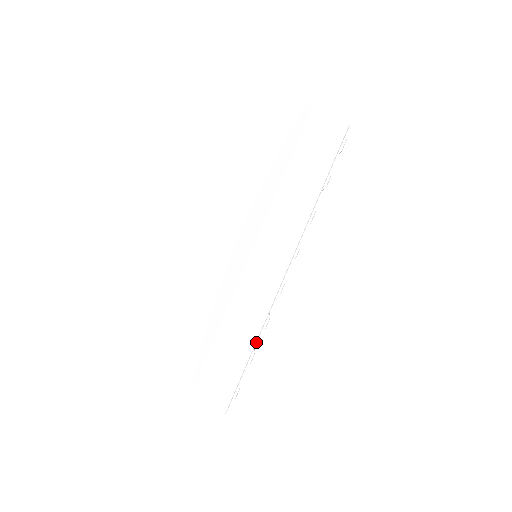
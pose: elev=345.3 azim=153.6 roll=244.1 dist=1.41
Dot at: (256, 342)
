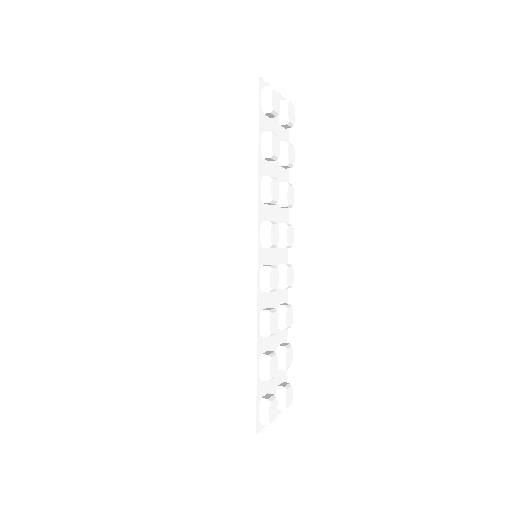
Dot at: (256, 347)
